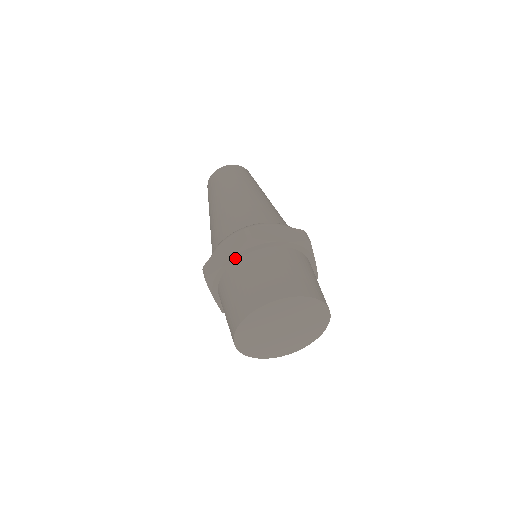
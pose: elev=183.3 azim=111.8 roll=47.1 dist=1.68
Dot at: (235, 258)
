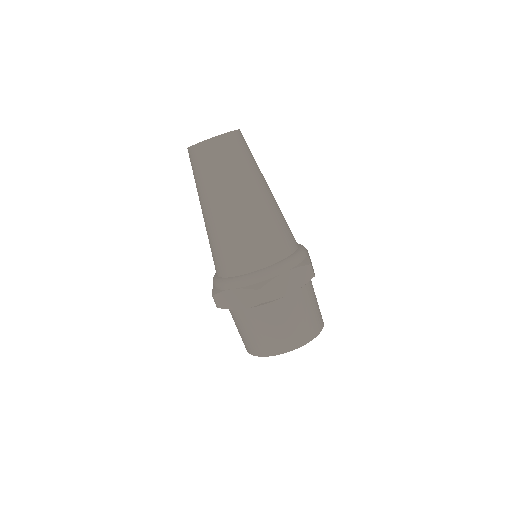
Dot at: (248, 307)
